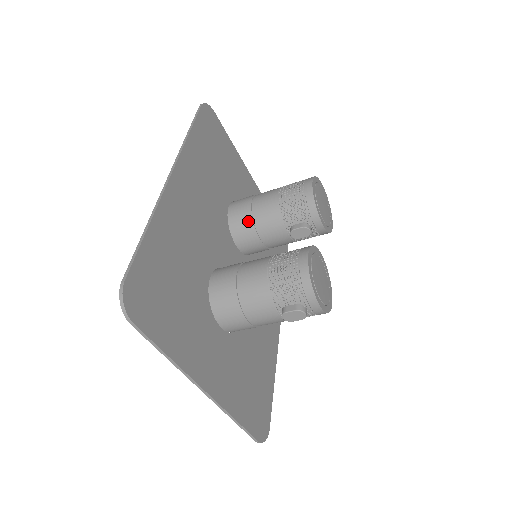
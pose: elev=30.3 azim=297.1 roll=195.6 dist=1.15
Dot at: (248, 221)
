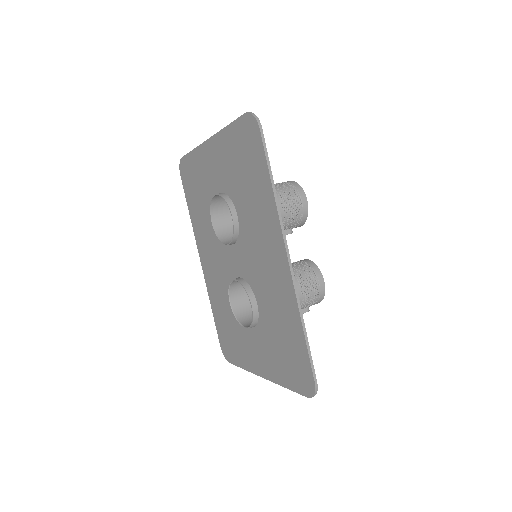
Dot at: occluded
